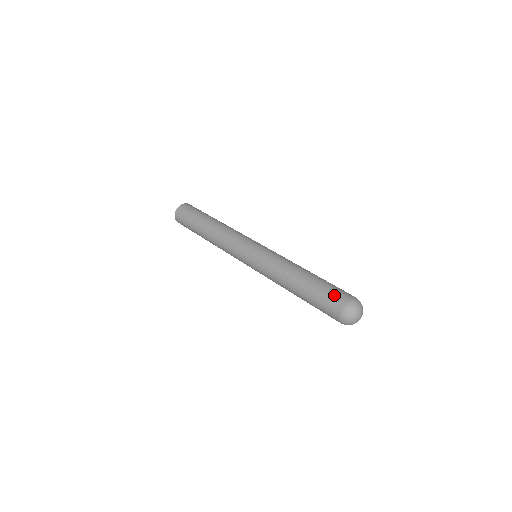
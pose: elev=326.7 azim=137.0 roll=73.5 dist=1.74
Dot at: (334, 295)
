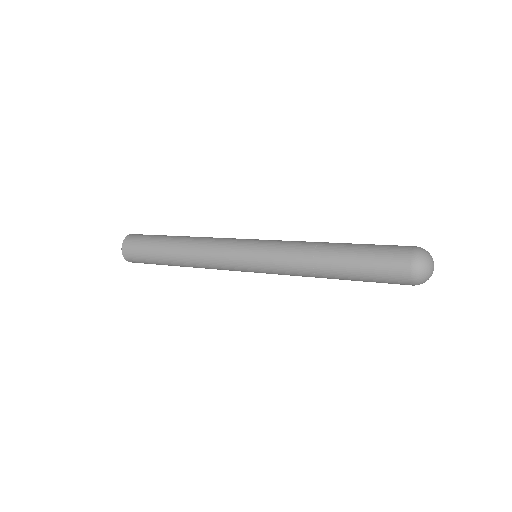
Dot at: (390, 264)
